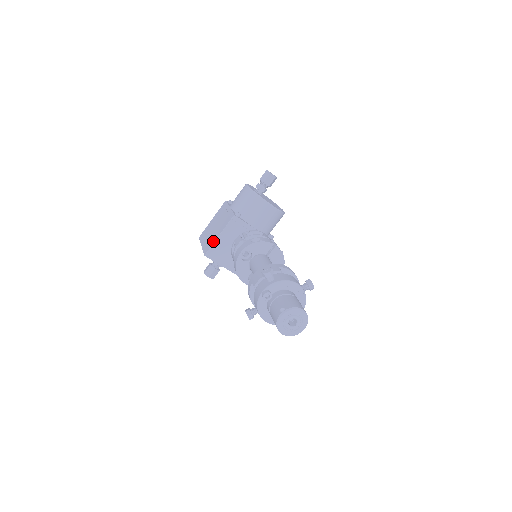
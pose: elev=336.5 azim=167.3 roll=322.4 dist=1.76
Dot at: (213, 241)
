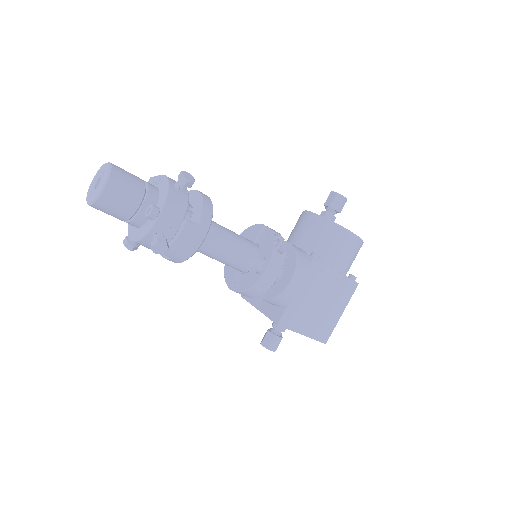
Dot at: occluded
